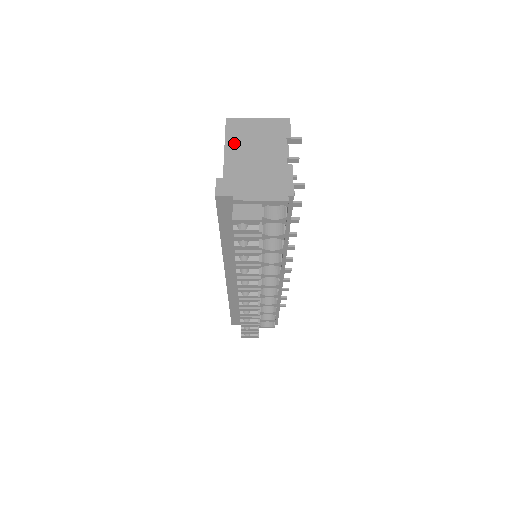
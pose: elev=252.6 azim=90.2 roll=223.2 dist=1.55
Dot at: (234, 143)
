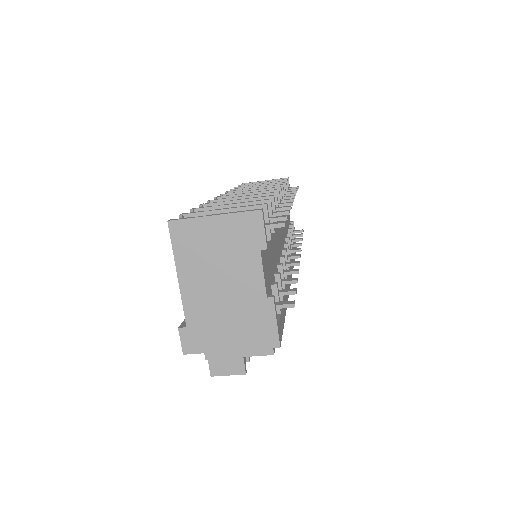
Dot at: (189, 268)
